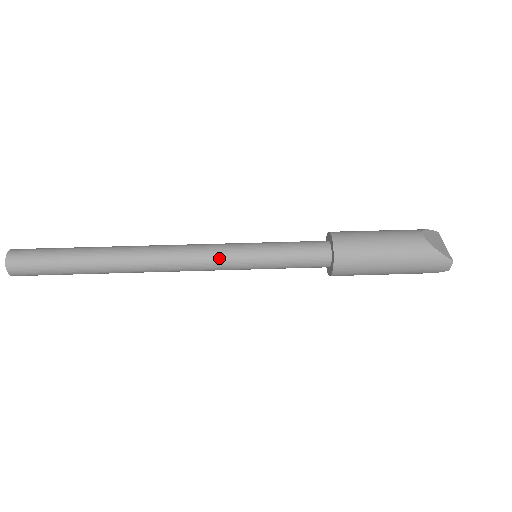
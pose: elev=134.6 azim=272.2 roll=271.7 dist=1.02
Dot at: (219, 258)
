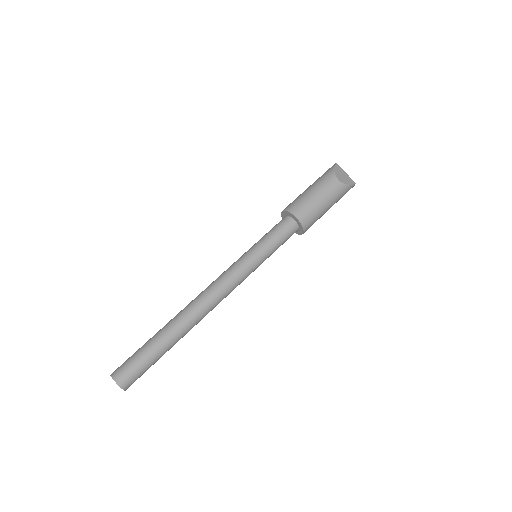
Dot at: (243, 278)
